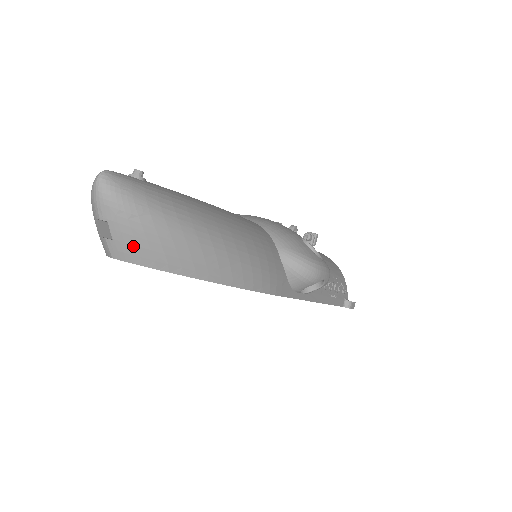
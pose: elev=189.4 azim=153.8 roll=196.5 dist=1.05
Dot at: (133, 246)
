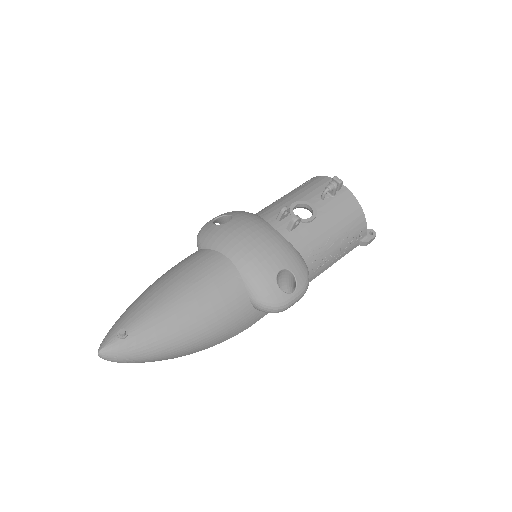
Dot at: occluded
